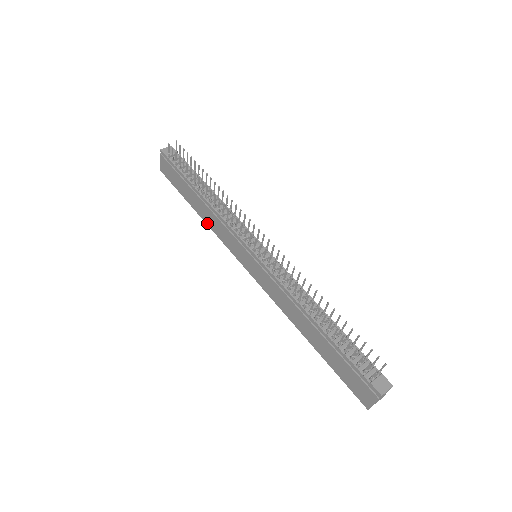
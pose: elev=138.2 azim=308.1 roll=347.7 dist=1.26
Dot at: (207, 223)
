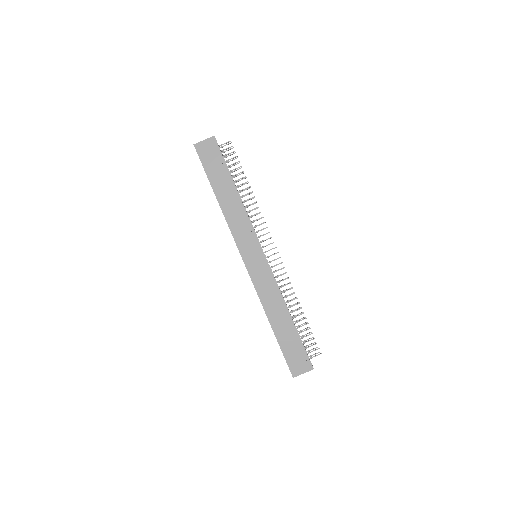
Dot at: (224, 211)
